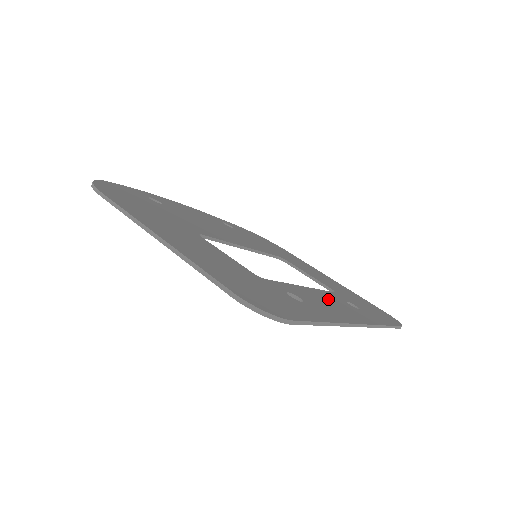
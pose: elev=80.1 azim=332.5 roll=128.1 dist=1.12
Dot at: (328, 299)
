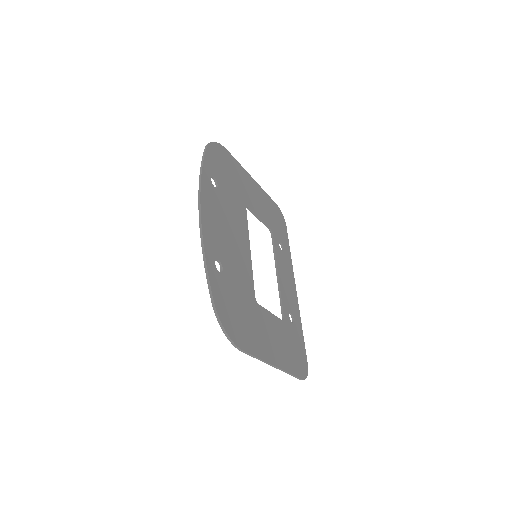
Dot at: (284, 272)
